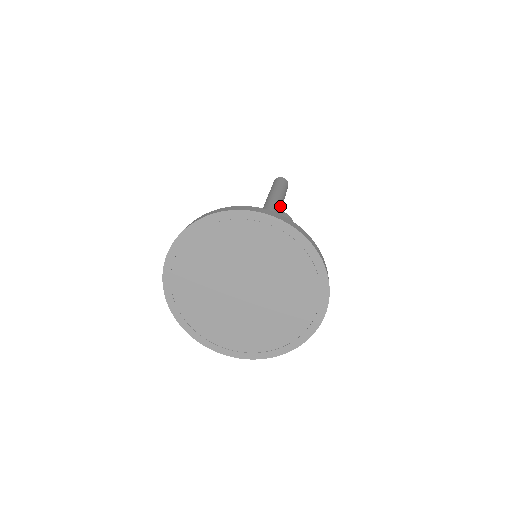
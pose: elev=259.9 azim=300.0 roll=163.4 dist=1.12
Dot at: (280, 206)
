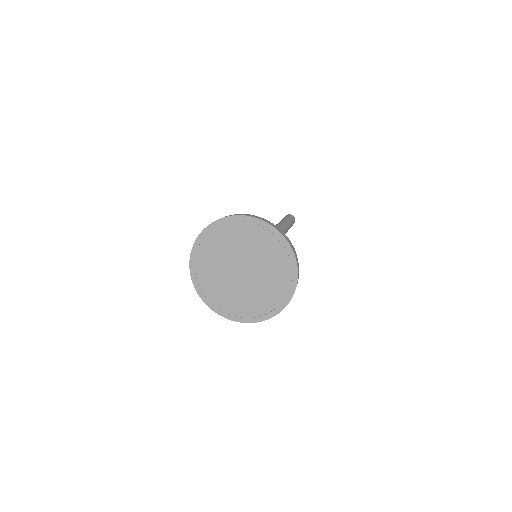
Dot at: occluded
